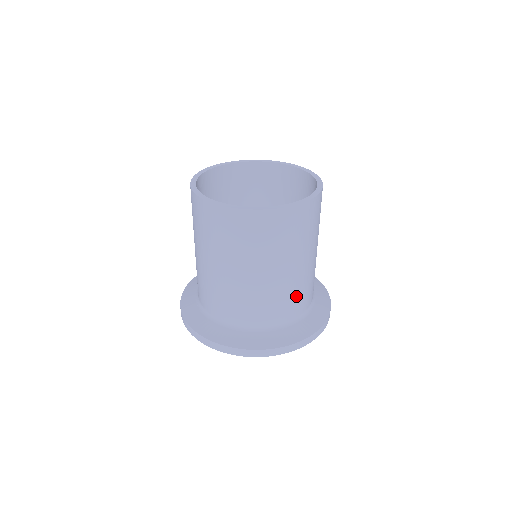
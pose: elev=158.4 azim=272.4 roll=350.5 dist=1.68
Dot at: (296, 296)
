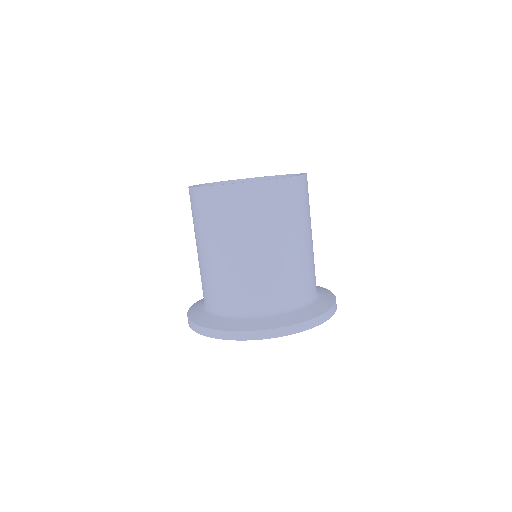
Dot at: (289, 280)
